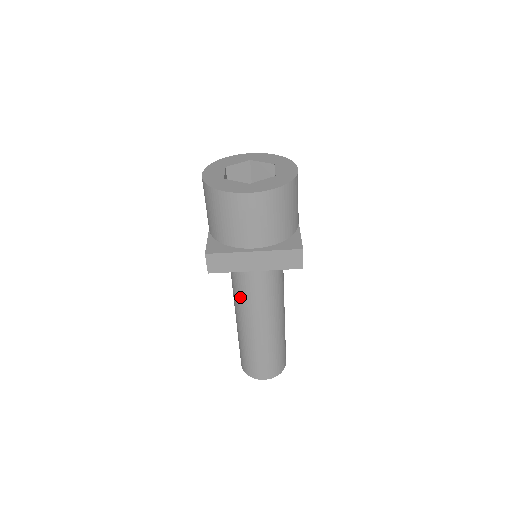
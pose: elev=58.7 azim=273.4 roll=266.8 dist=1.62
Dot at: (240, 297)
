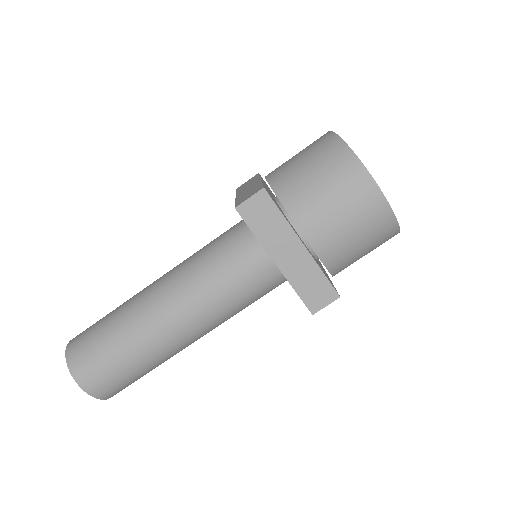
Dot at: (199, 272)
